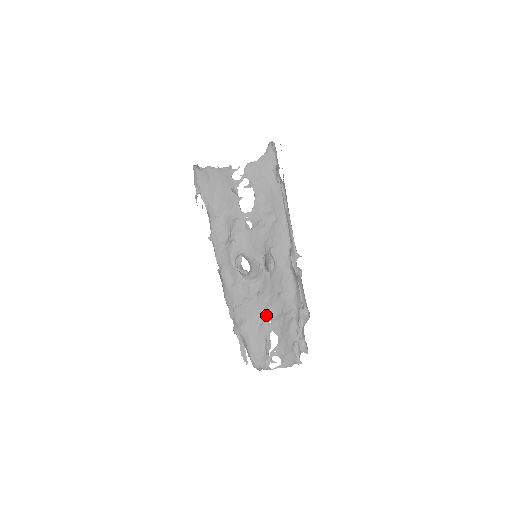
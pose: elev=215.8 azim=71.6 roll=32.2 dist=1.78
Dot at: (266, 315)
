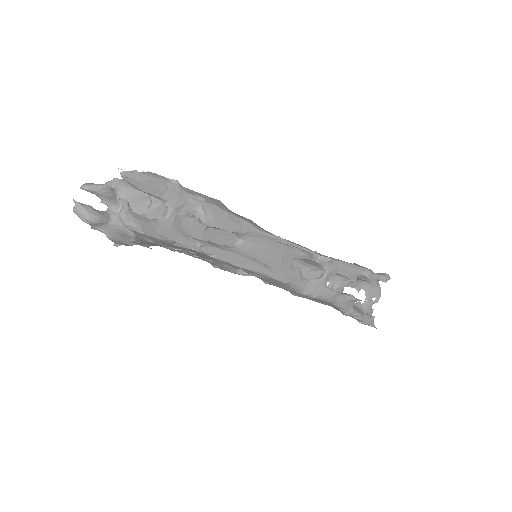
Dot at: occluded
